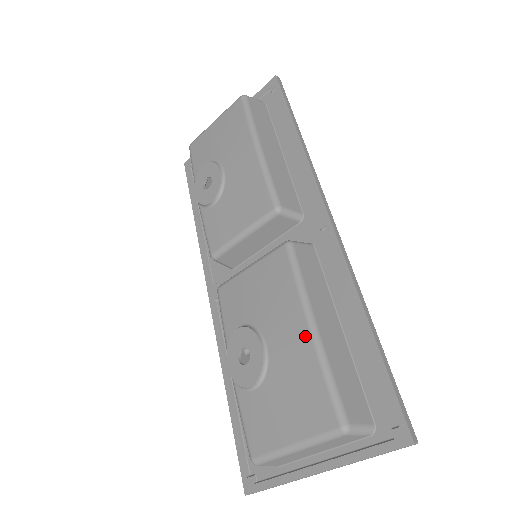
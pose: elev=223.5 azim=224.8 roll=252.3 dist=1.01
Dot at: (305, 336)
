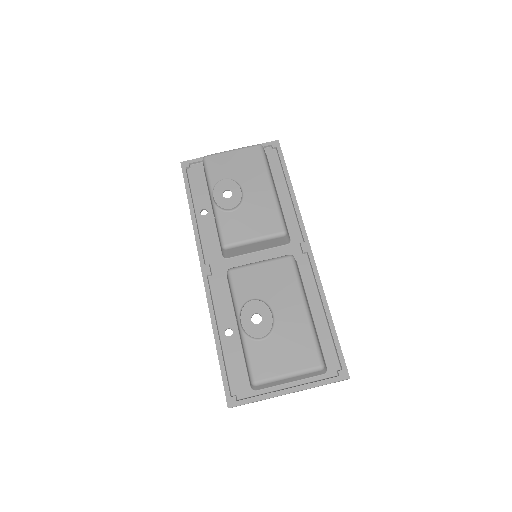
Dot at: (303, 314)
